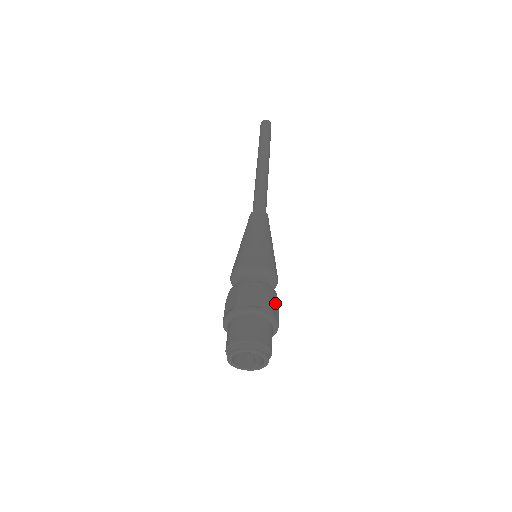
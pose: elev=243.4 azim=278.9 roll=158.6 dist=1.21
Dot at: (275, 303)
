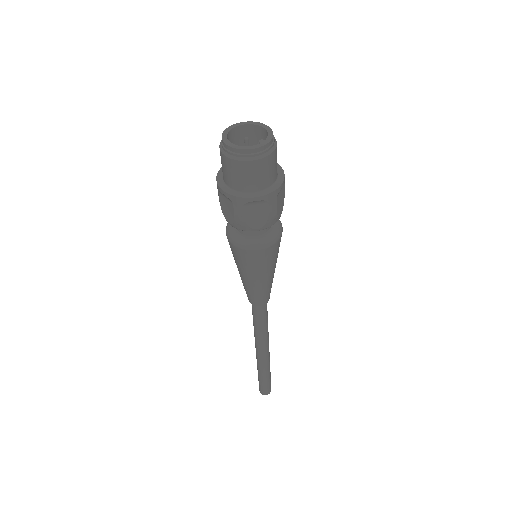
Dot at: occluded
